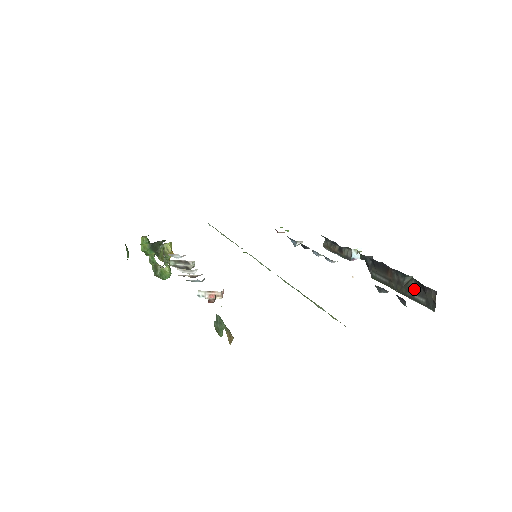
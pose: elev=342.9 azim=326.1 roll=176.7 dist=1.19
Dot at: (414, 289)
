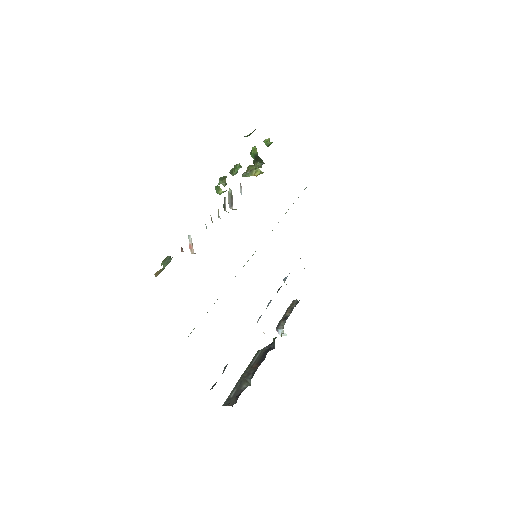
Dot at: (241, 388)
